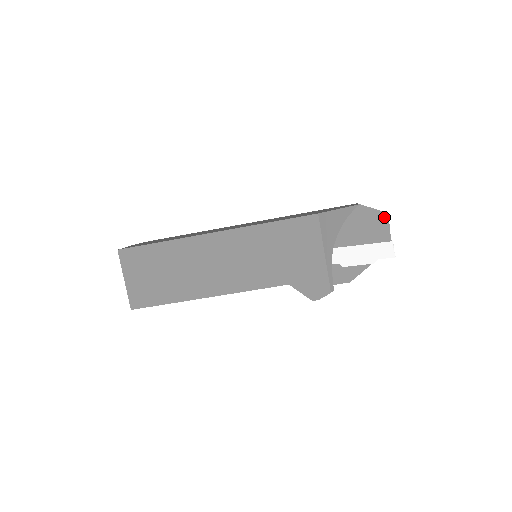
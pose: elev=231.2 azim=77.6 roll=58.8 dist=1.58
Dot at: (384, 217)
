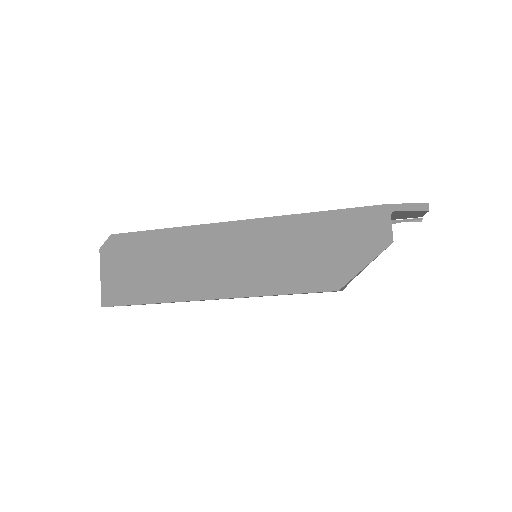
Dot at: (422, 212)
